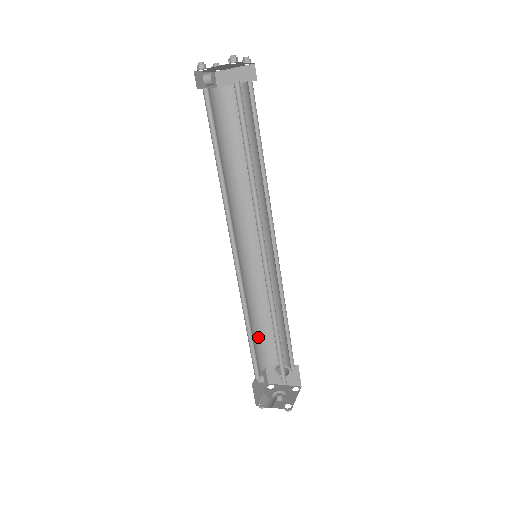
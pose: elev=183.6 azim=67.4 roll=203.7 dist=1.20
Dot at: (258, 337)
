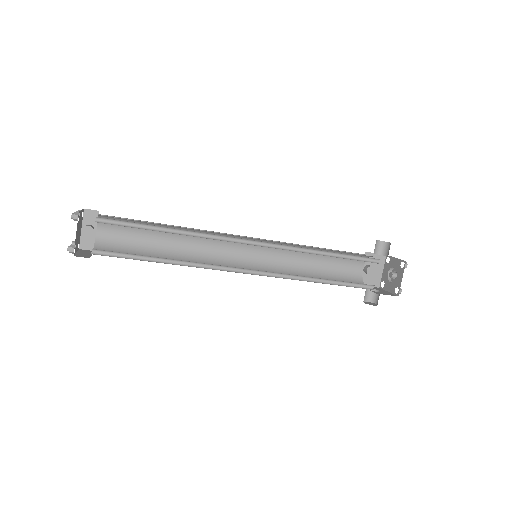
Dot at: (333, 258)
